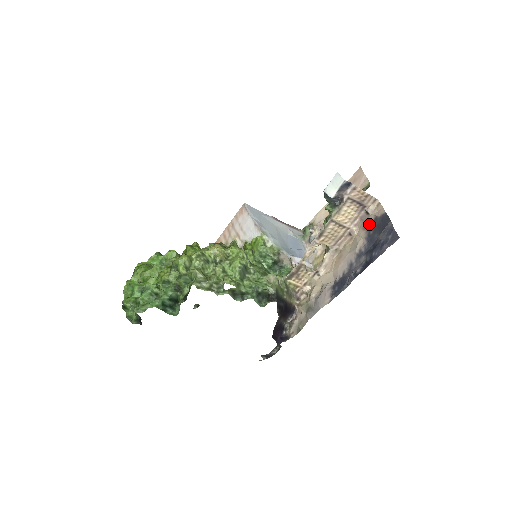
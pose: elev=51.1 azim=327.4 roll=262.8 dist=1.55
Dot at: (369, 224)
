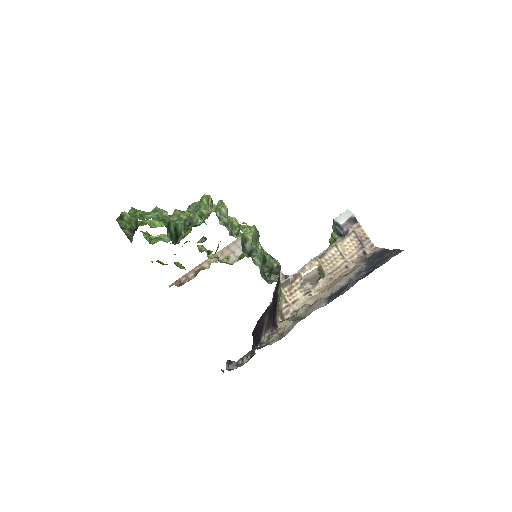
Dot at: (367, 258)
